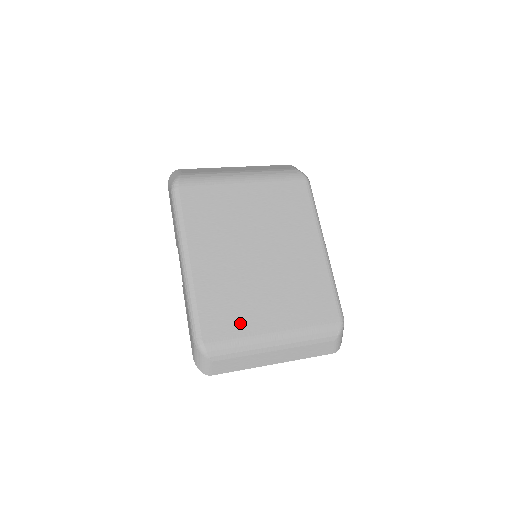
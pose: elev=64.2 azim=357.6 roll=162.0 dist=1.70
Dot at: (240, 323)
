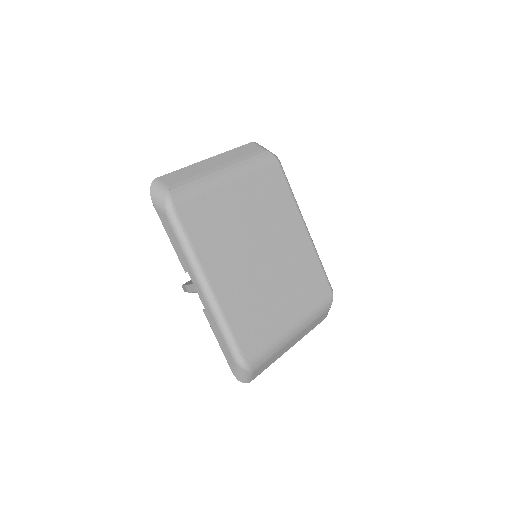
Dot at: (268, 330)
